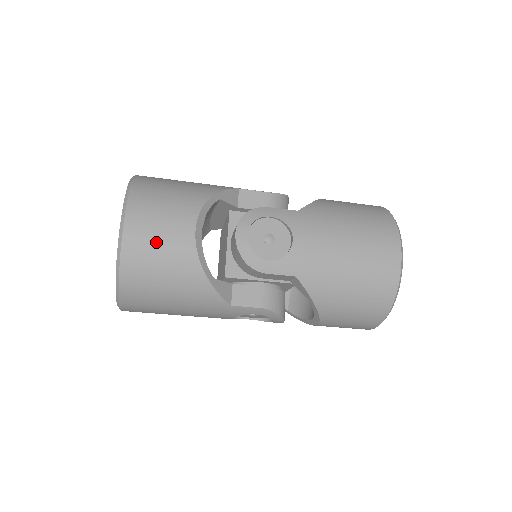
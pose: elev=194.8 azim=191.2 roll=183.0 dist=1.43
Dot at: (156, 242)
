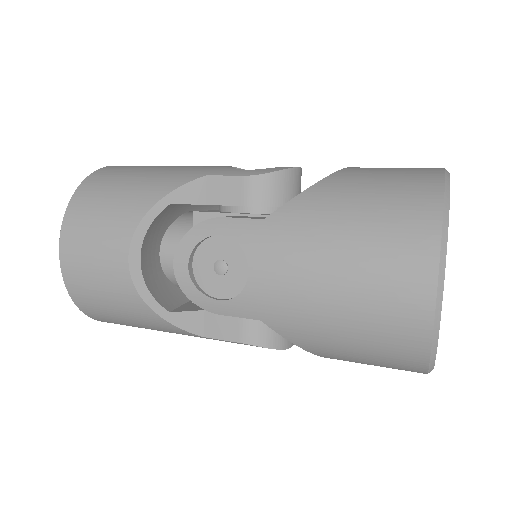
Dot at: (92, 277)
